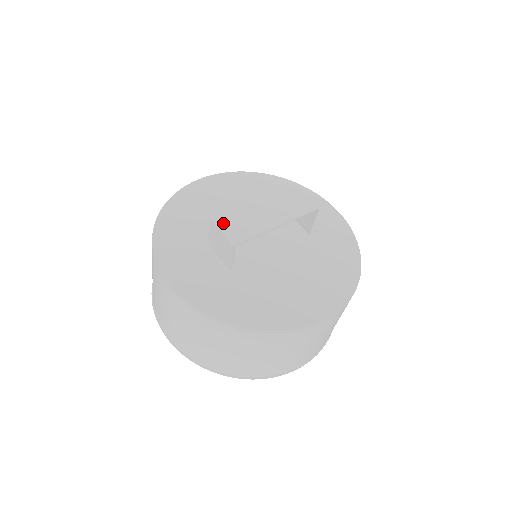
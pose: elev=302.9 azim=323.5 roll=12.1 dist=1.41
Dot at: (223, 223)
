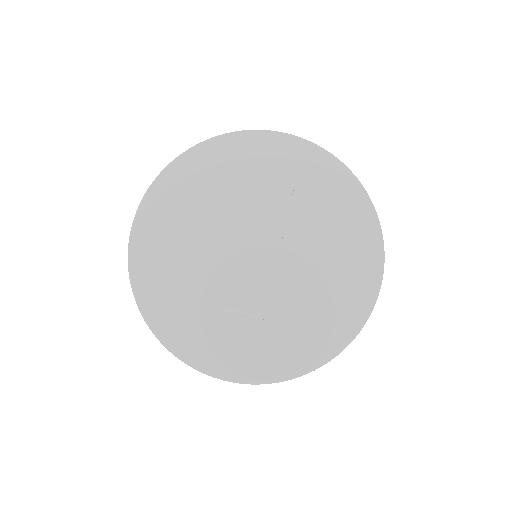
Dot at: (228, 303)
